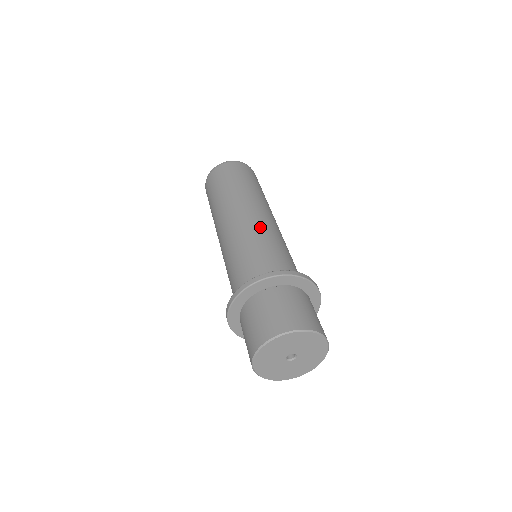
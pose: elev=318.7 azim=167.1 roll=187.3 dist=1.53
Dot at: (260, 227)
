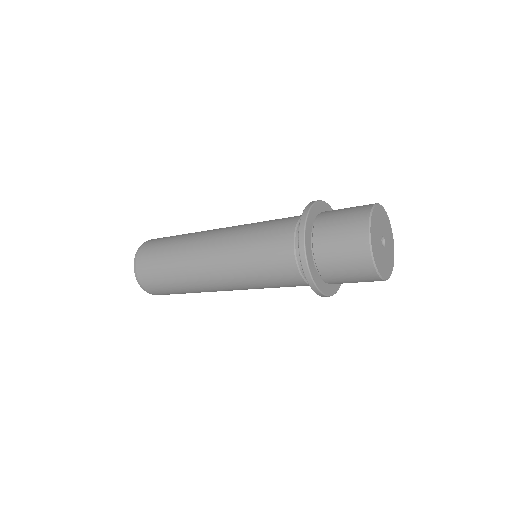
Dot at: occluded
